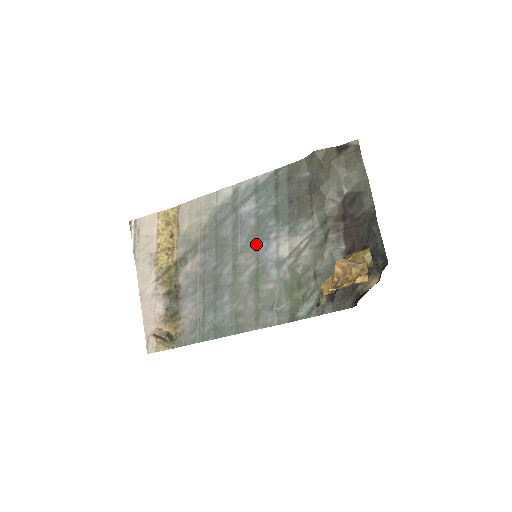
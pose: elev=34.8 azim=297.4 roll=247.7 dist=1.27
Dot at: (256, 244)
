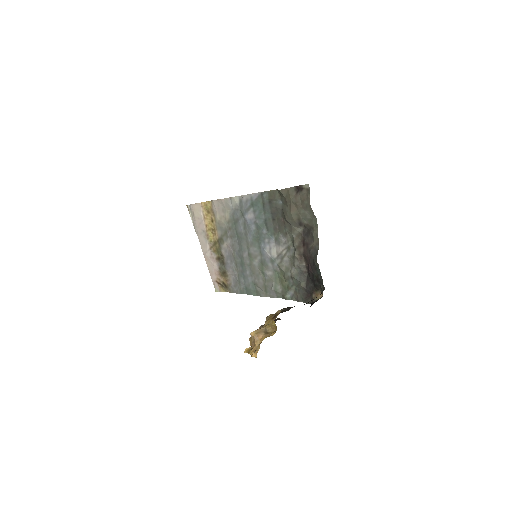
Dot at: (258, 243)
